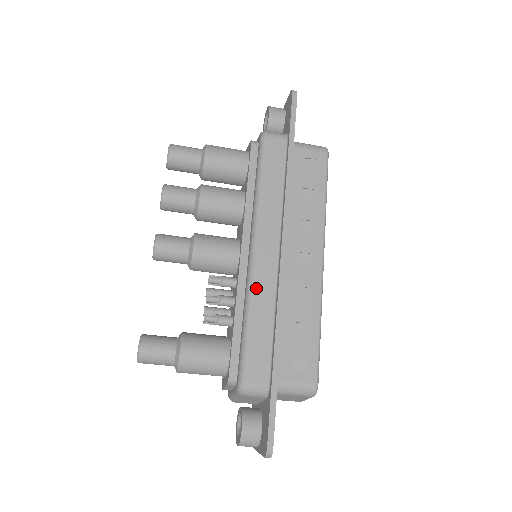
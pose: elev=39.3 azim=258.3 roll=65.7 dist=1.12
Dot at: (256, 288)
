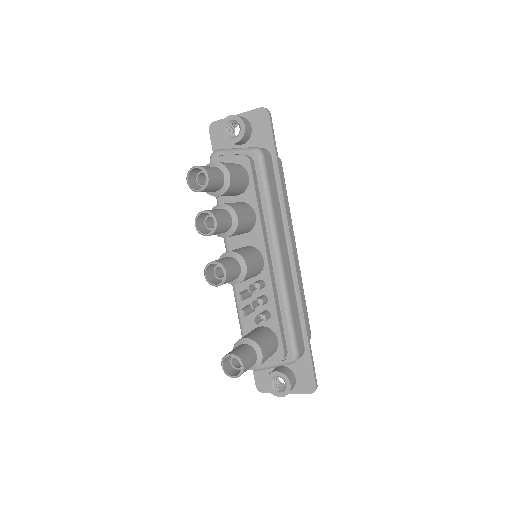
Dot at: (288, 286)
